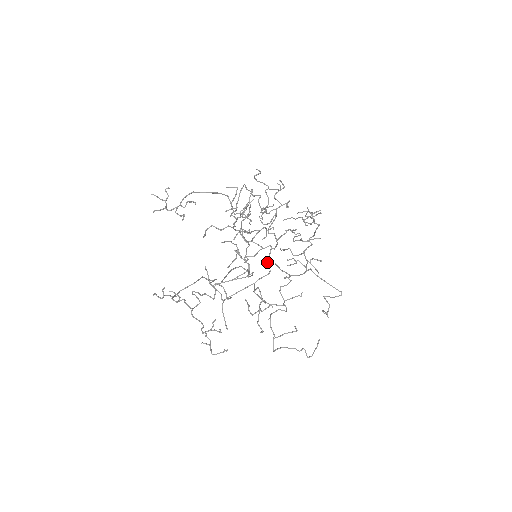
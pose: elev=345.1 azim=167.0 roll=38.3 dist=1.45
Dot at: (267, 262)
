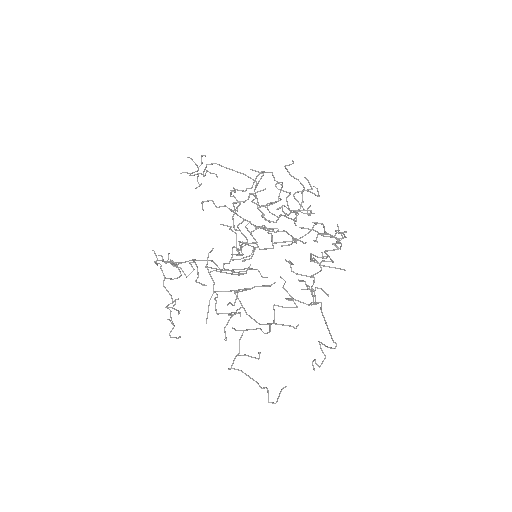
Dot at: (245, 259)
